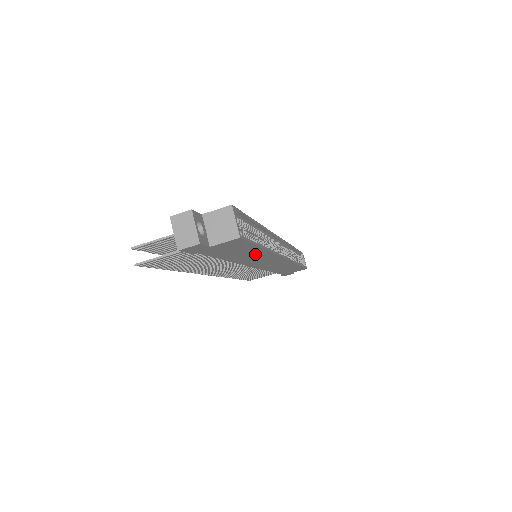
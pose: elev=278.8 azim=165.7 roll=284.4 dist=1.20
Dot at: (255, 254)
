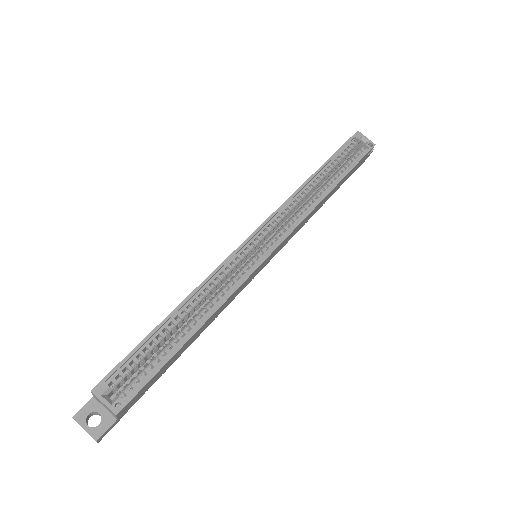
Dot at: (204, 325)
